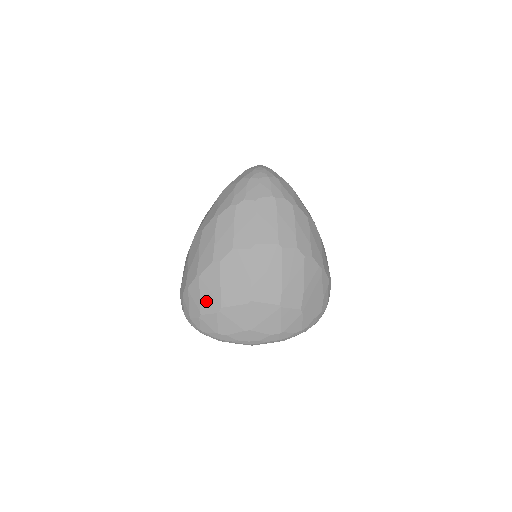
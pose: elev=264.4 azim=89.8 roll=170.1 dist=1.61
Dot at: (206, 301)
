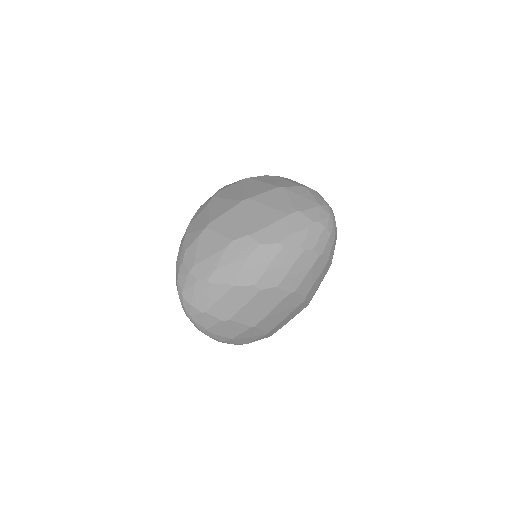
Dot at: (221, 307)
